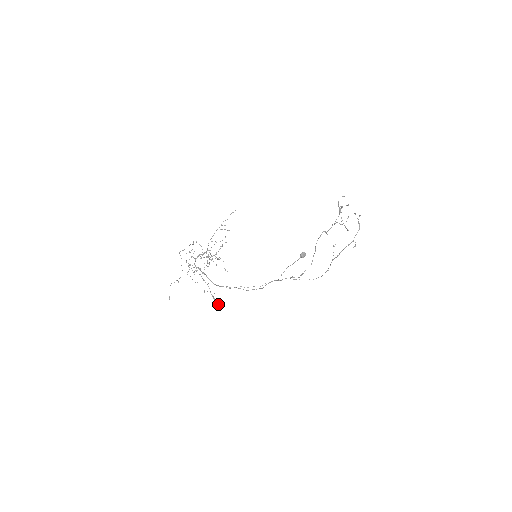
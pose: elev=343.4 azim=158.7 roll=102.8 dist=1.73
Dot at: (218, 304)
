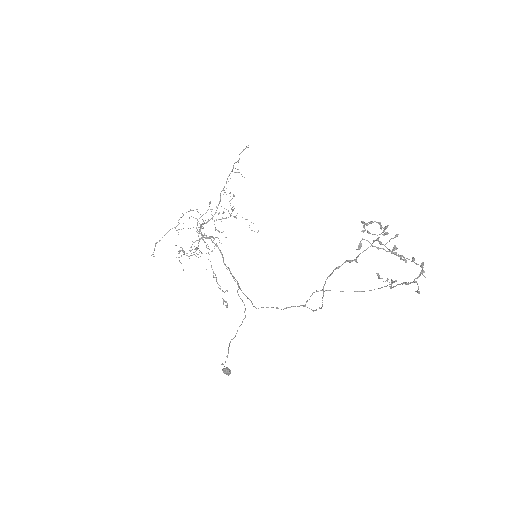
Dot at: (224, 300)
